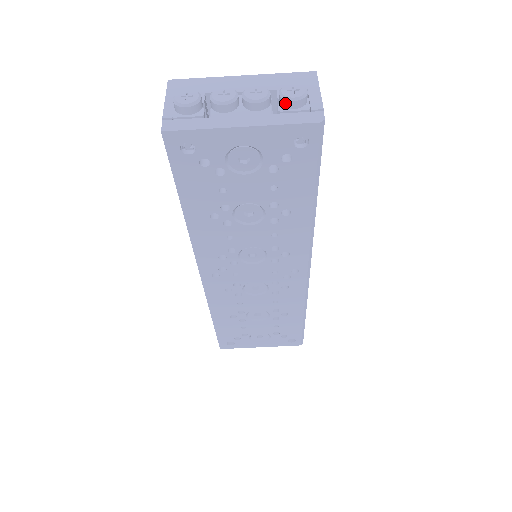
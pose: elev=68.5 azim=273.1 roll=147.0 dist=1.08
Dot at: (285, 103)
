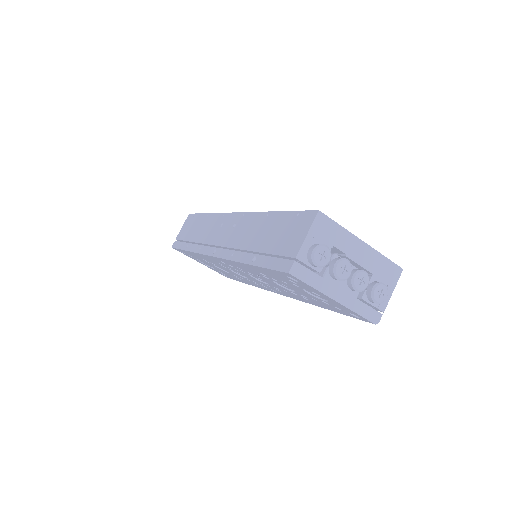
Dot at: (370, 297)
